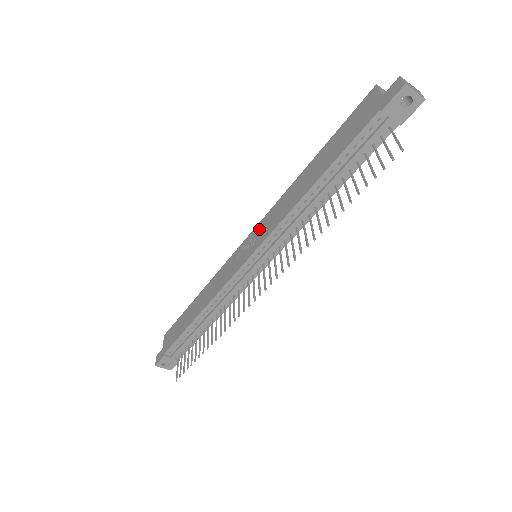
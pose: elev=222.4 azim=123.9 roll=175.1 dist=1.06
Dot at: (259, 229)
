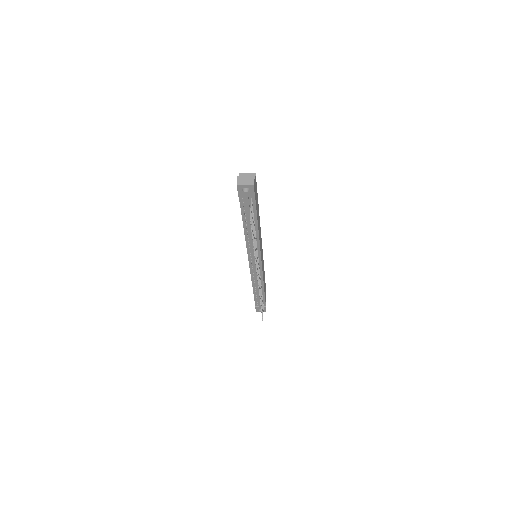
Dot at: occluded
